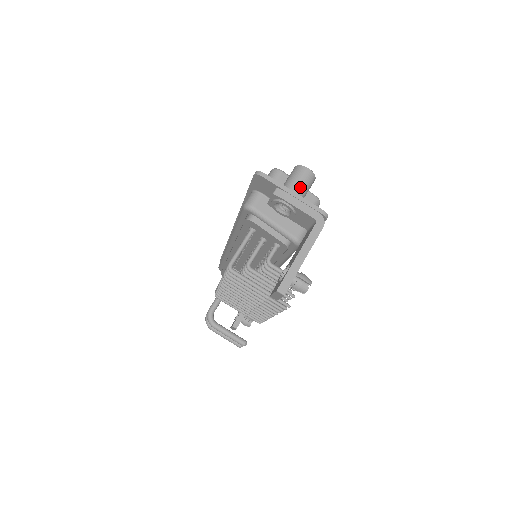
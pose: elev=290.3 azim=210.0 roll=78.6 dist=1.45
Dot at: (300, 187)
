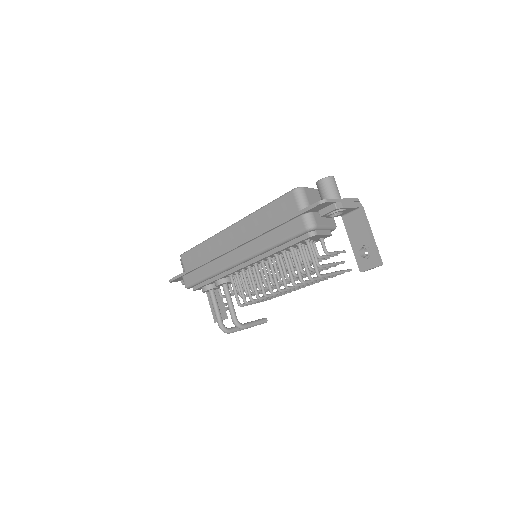
Dot at: (339, 193)
